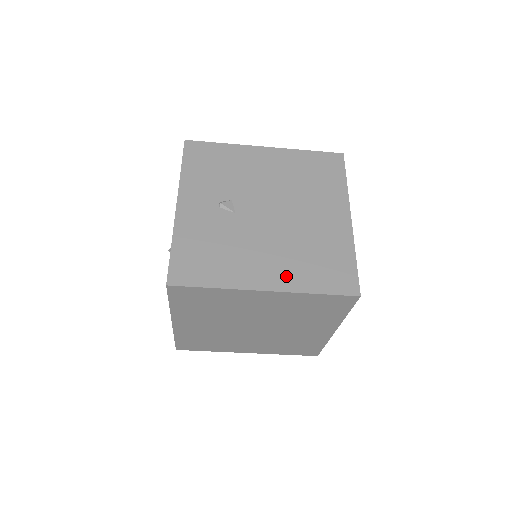
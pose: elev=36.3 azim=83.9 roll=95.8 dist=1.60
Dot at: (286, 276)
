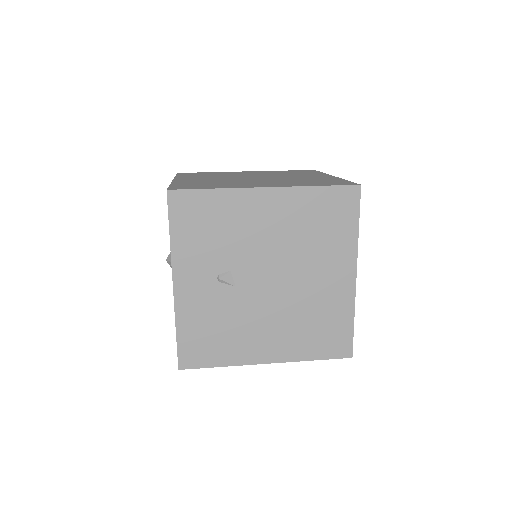
Dot at: (286, 348)
